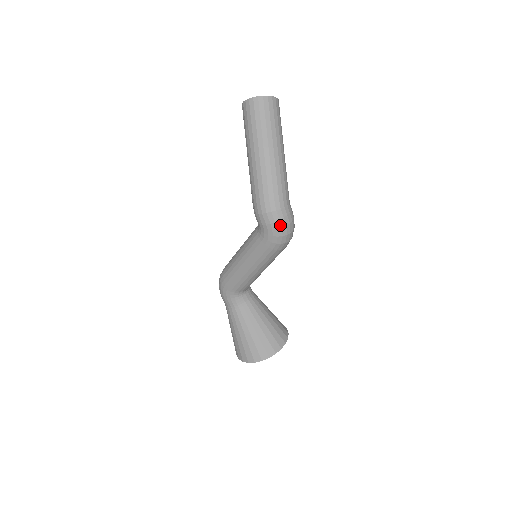
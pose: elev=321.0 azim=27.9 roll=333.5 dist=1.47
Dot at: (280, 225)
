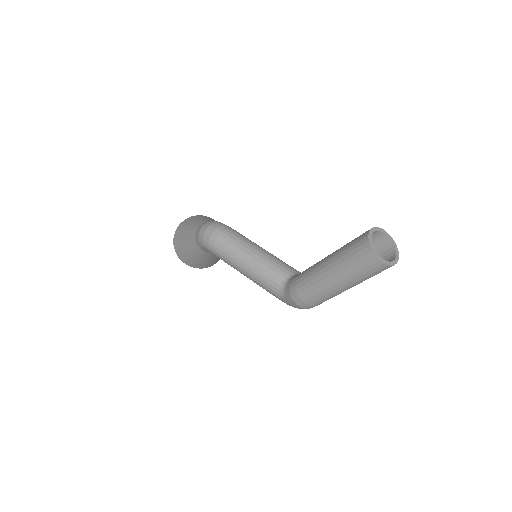
Dot at: occluded
